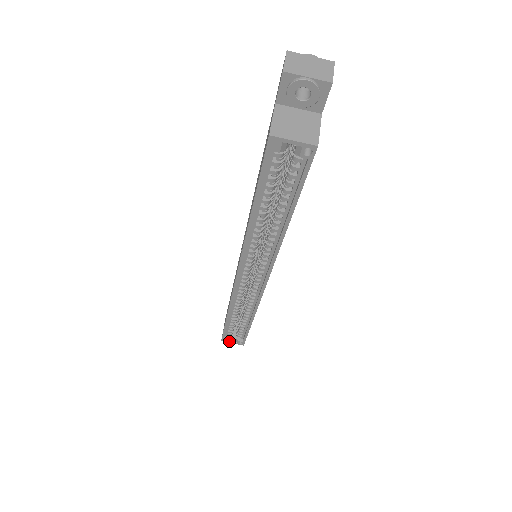
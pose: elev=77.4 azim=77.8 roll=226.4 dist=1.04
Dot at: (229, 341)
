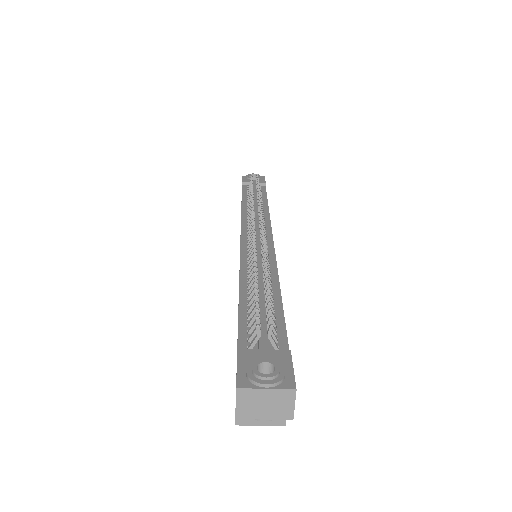
Dot at: occluded
